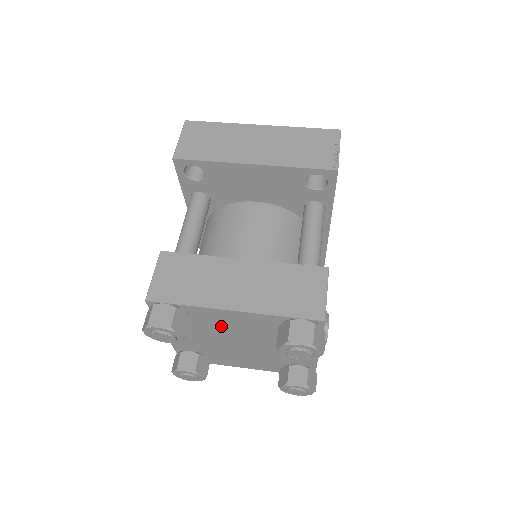
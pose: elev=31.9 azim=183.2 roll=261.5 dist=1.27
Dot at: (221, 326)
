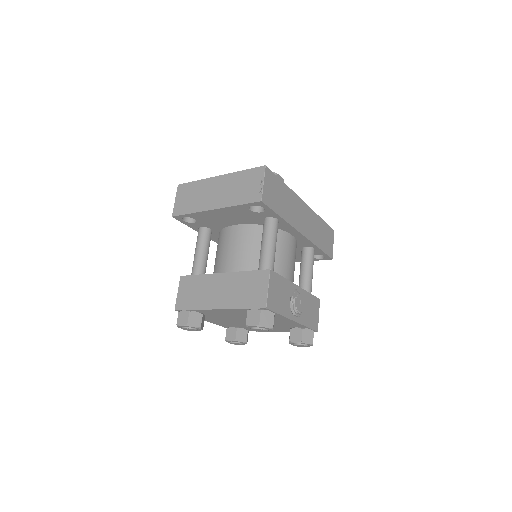
Dot at: (225, 315)
